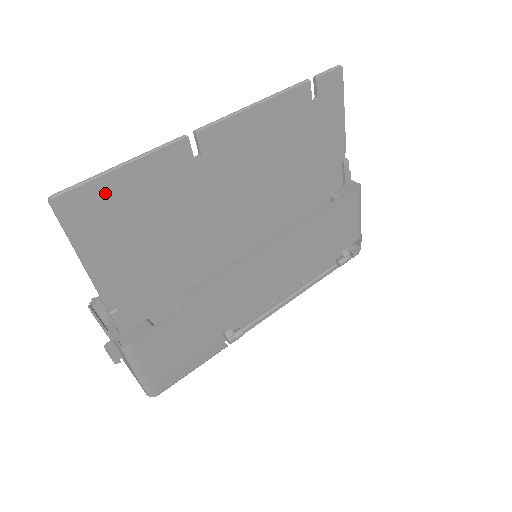
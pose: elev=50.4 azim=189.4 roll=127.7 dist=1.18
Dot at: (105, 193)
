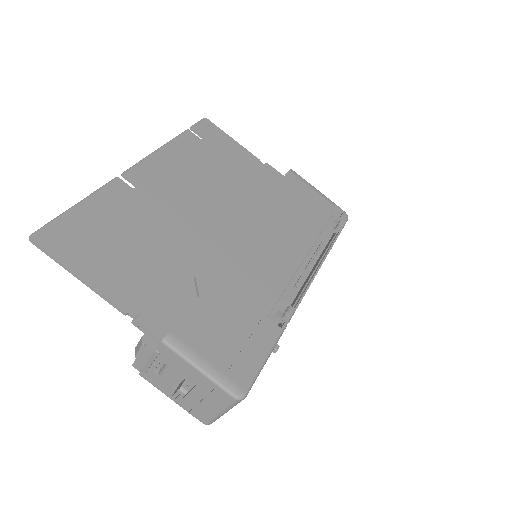
Dot at: (73, 224)
